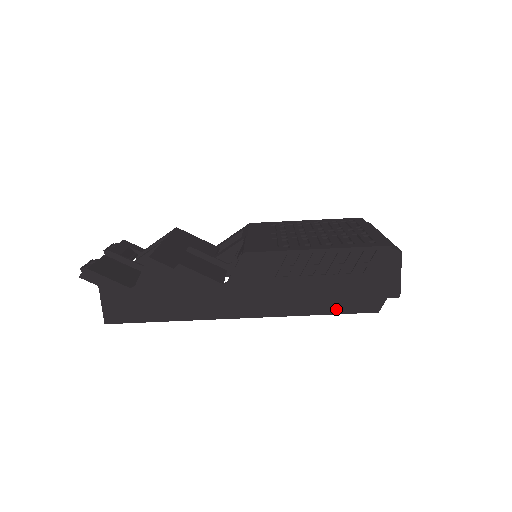
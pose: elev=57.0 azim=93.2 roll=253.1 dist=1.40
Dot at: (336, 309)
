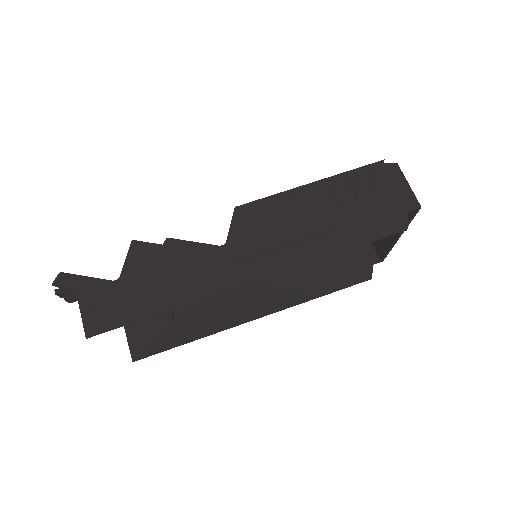
Dot at: (359, 239)
